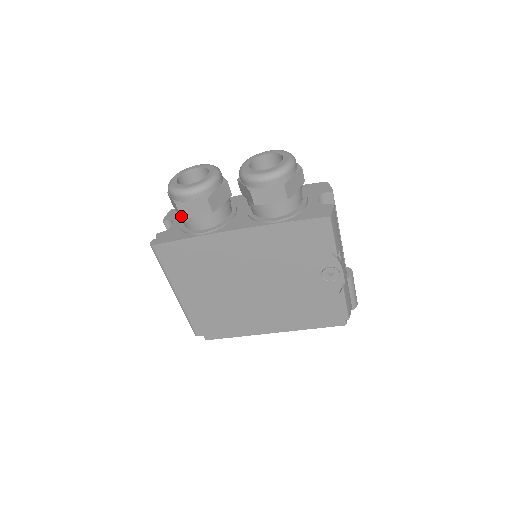
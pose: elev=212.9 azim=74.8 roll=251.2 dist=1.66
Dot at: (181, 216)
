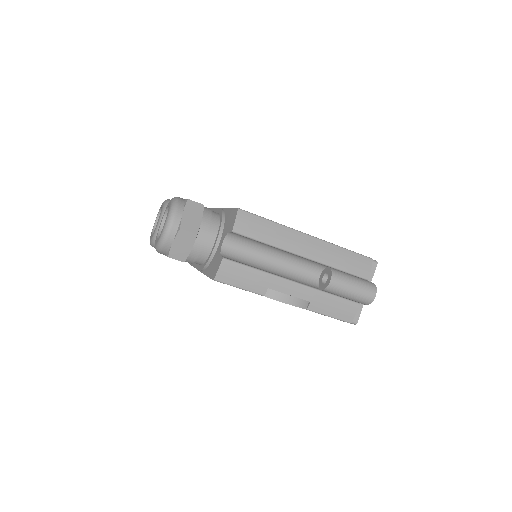
Dot at: occluded
